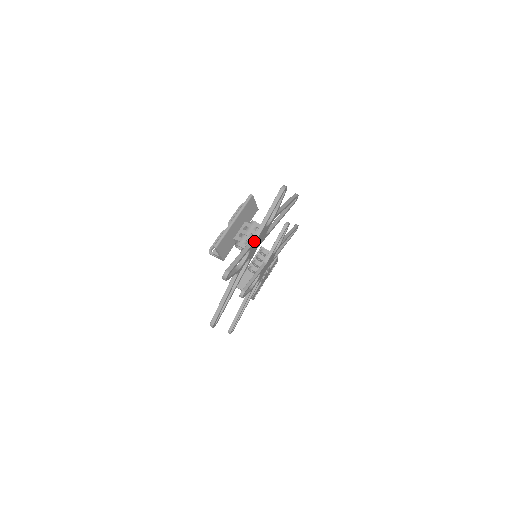
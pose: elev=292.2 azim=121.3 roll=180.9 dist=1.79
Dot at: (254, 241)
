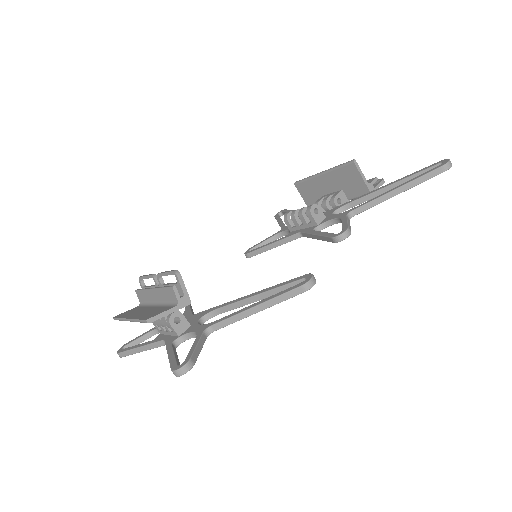
Dot at: occluded
